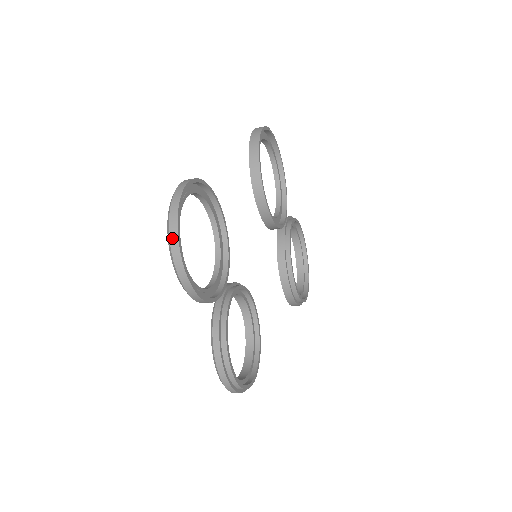
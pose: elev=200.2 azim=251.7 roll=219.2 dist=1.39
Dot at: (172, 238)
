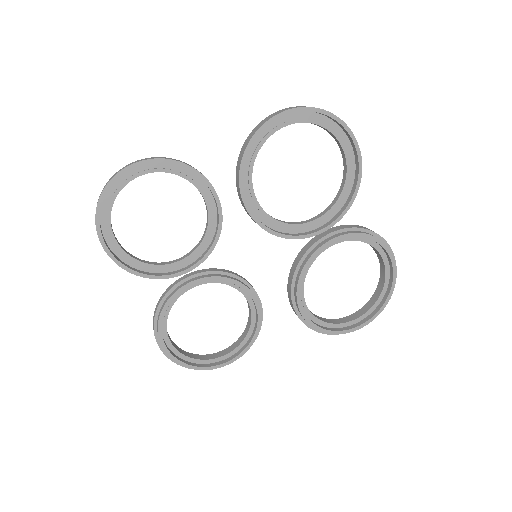
Dot at: (96, 210)
